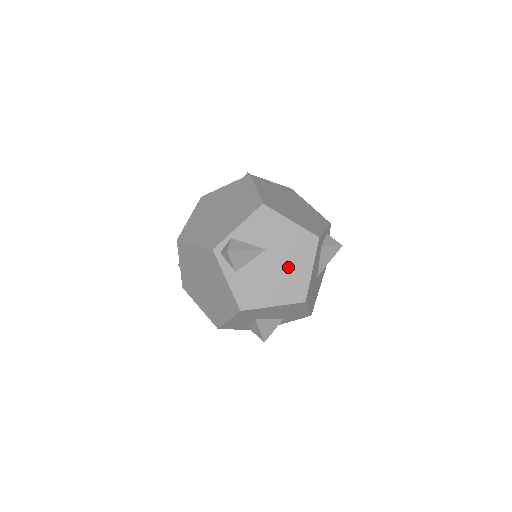
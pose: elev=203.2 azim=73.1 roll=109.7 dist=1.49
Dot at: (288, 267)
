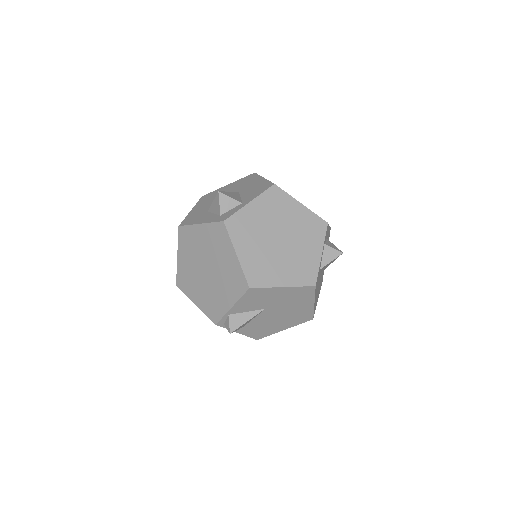
Dot at: (290, 310)
